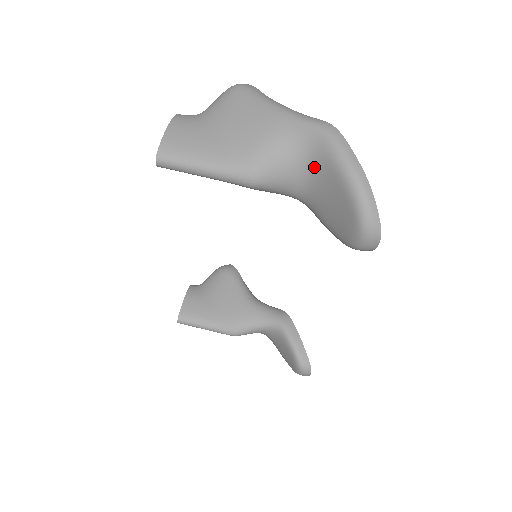
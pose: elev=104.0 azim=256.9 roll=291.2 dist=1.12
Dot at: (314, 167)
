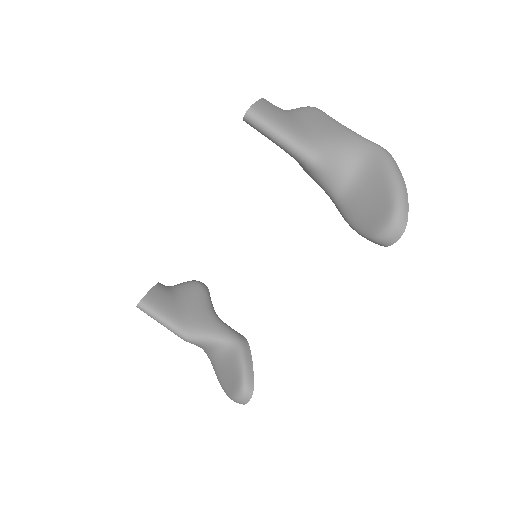
Dot at: (364, 170)
